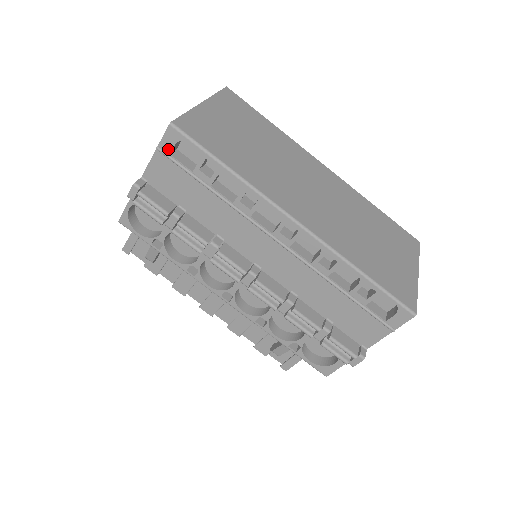
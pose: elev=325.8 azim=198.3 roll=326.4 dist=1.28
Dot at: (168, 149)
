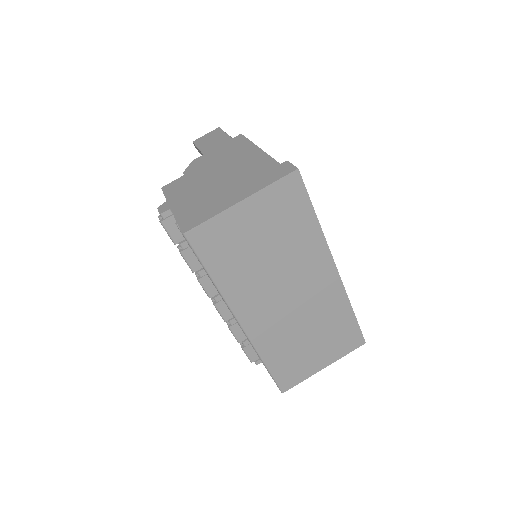
Dot at: occluded
